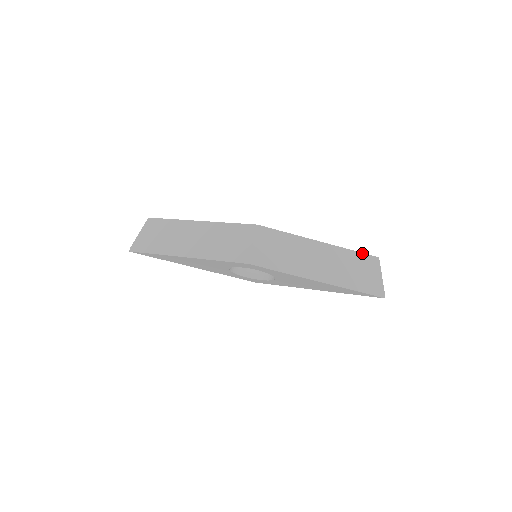
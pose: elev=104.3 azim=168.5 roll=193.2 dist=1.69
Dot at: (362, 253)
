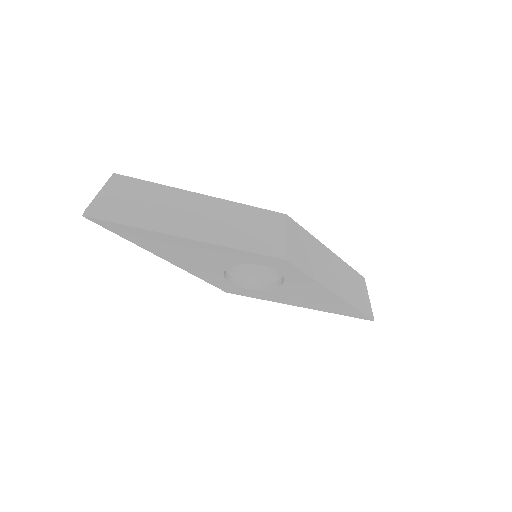
Dot at: (355, 271)
